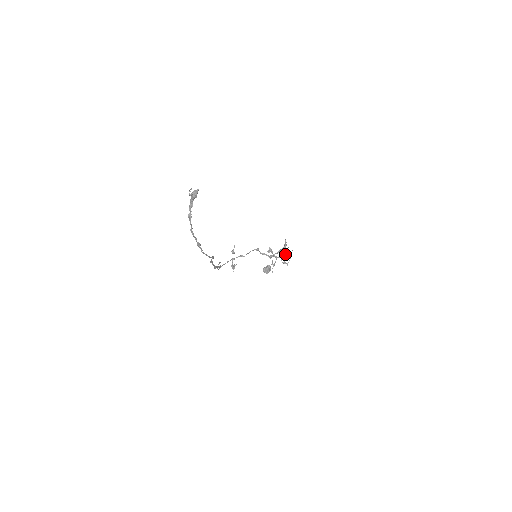
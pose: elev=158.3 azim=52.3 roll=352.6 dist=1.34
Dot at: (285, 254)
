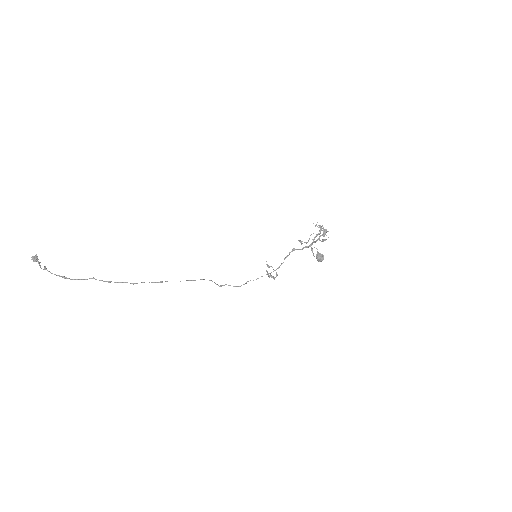
Dot at: (325, 234)
